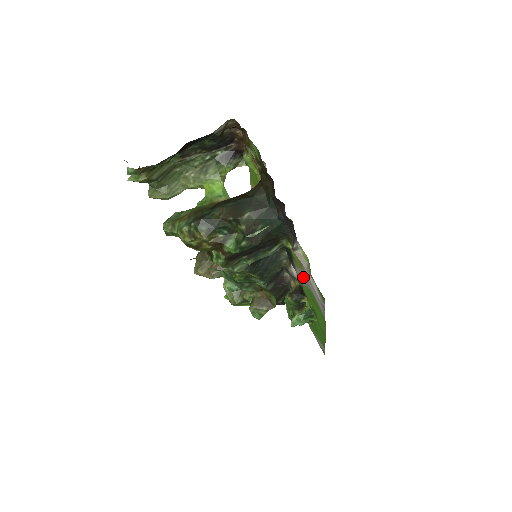
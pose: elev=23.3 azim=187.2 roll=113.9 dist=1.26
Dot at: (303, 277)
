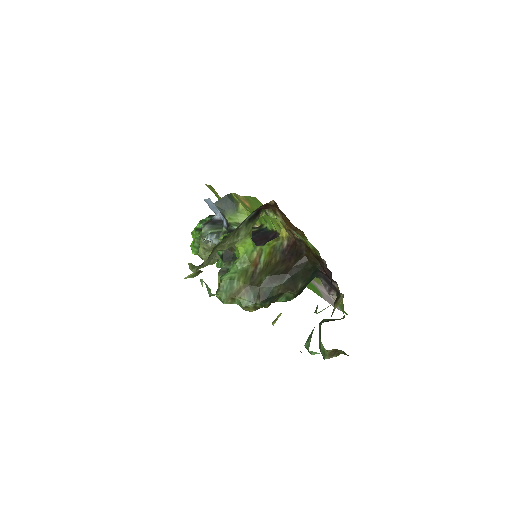
Dot at: occluded
